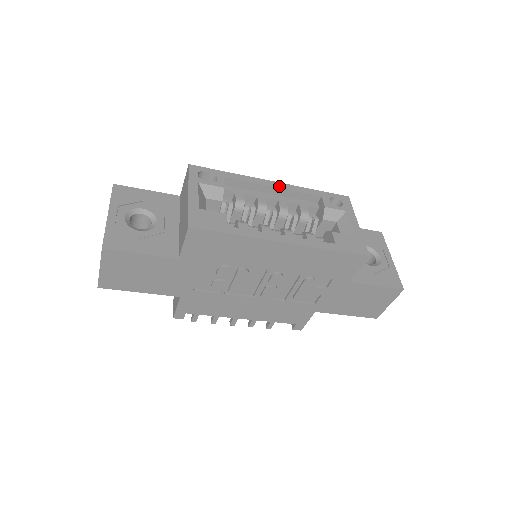
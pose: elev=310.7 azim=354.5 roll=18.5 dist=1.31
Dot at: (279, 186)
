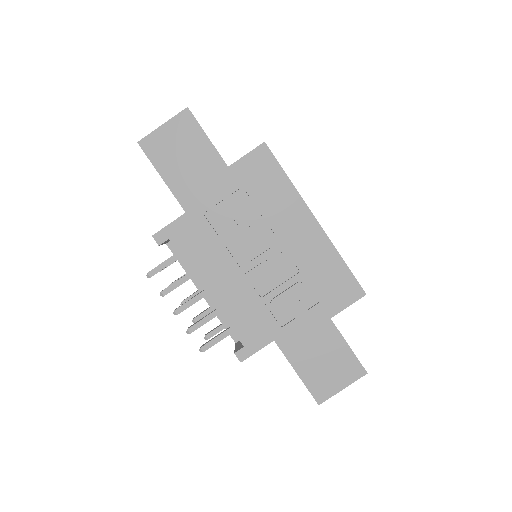
Dot at: occluded
